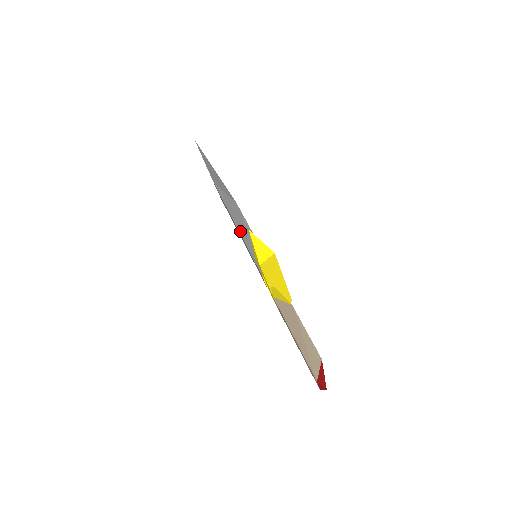
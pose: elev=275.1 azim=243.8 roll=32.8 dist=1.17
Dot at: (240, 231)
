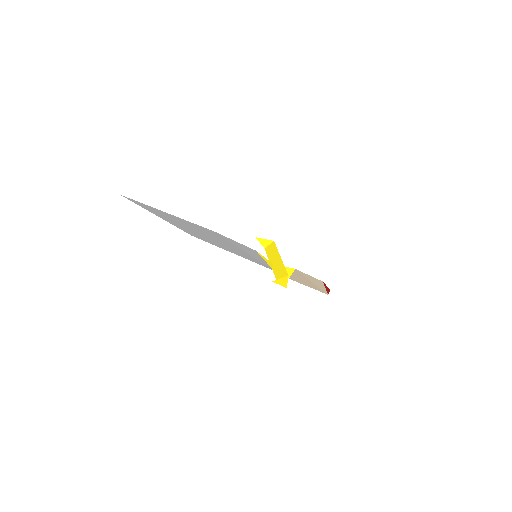
Dot at: (240, 255)
